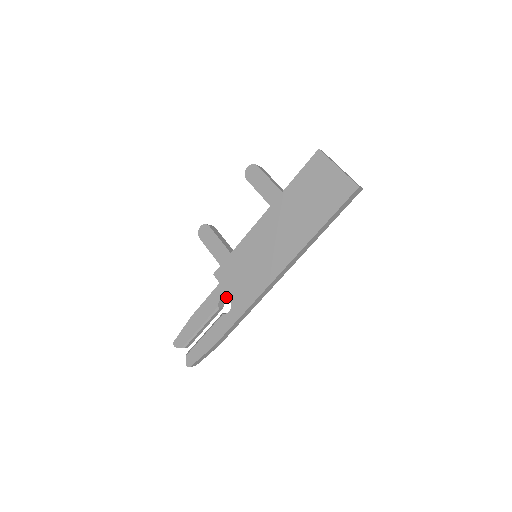
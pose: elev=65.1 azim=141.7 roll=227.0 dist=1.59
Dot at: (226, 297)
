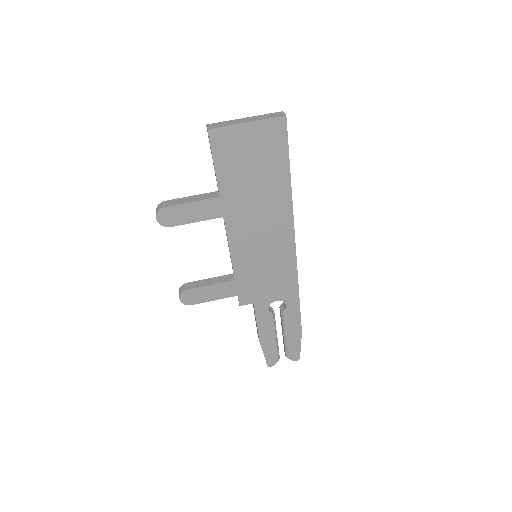
Dot at: occluded
